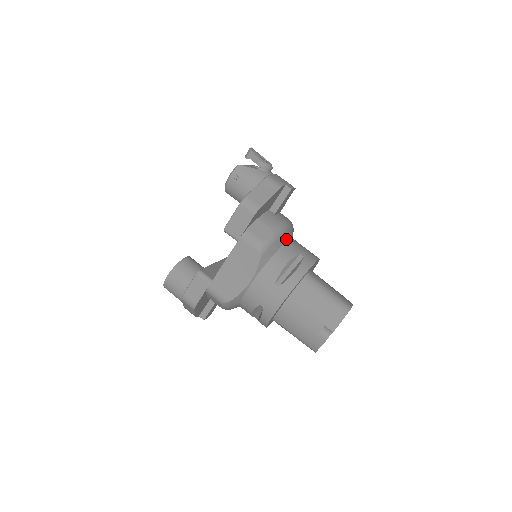
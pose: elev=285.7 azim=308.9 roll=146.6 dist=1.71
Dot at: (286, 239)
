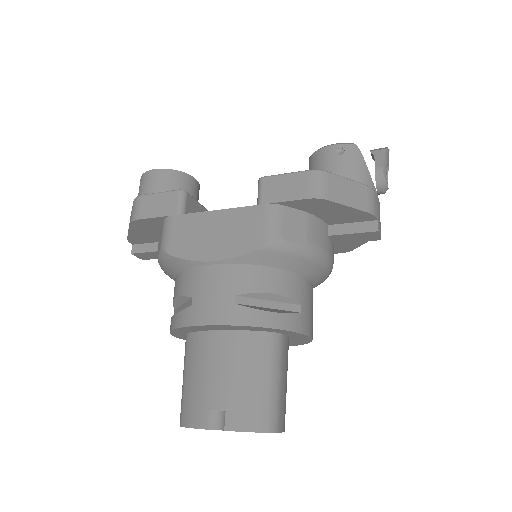
Dot at: (307, 273)
